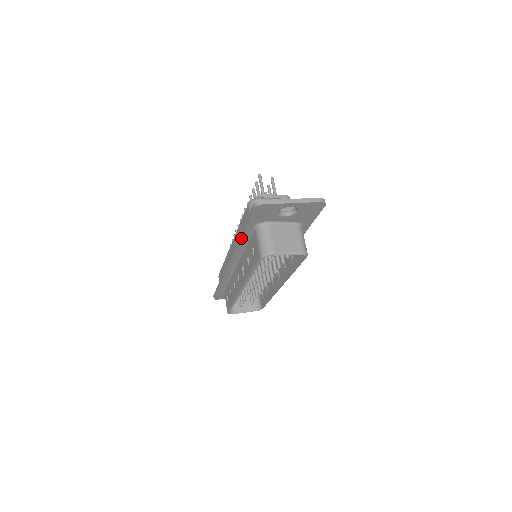
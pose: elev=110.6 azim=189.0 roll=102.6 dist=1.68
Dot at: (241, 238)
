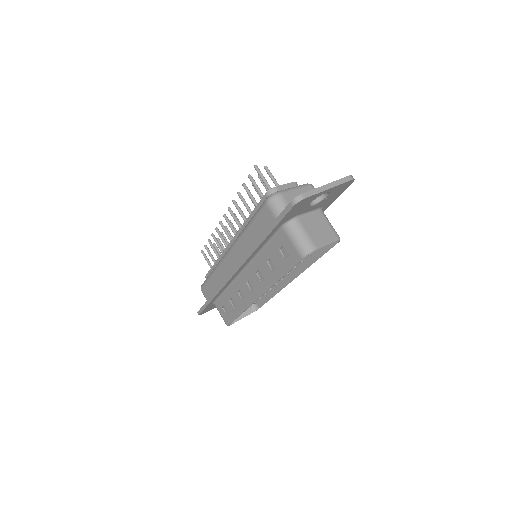
Dot at: (262, 243)
